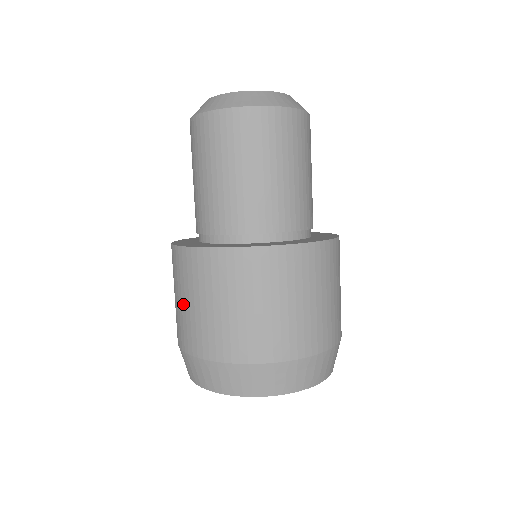
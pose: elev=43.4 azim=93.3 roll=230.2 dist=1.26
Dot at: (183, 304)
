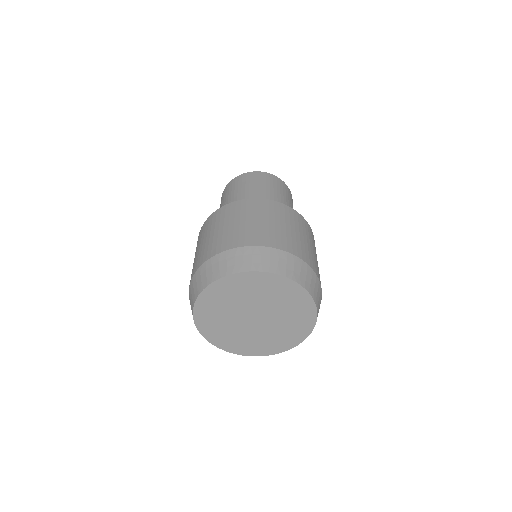
Dot at: (204, 242)
